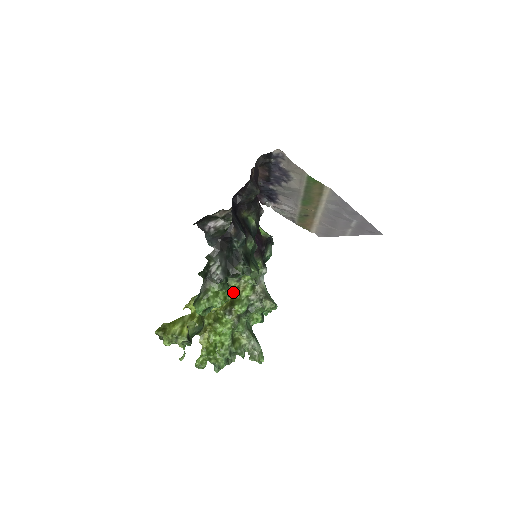
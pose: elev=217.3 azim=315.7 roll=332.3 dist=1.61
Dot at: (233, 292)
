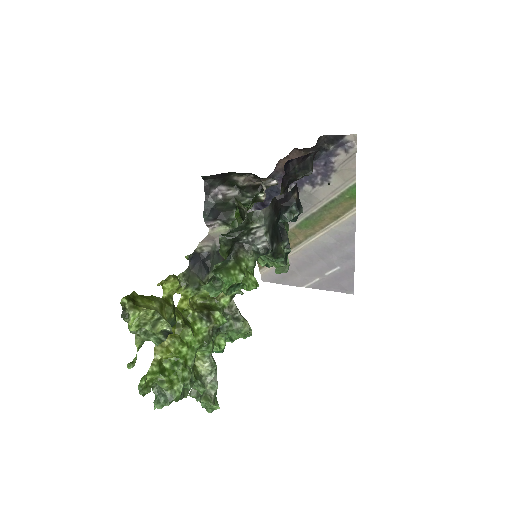
Dot at: occluded
